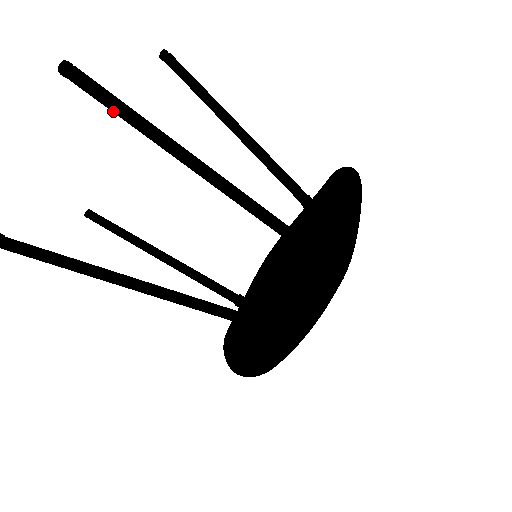
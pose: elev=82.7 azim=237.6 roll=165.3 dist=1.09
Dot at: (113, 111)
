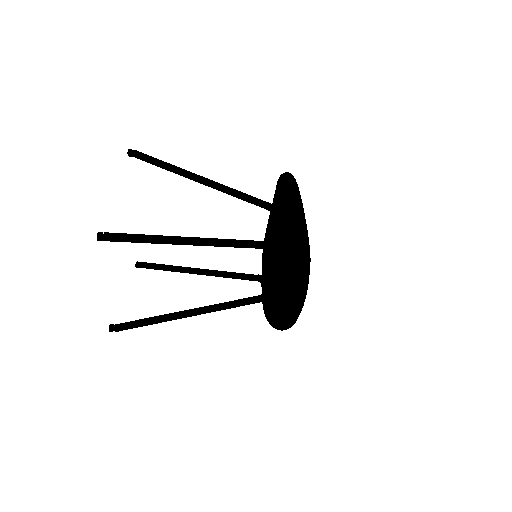
Dot at: occluded
